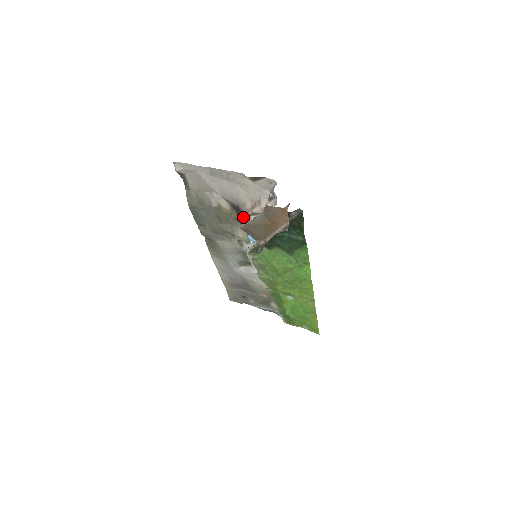
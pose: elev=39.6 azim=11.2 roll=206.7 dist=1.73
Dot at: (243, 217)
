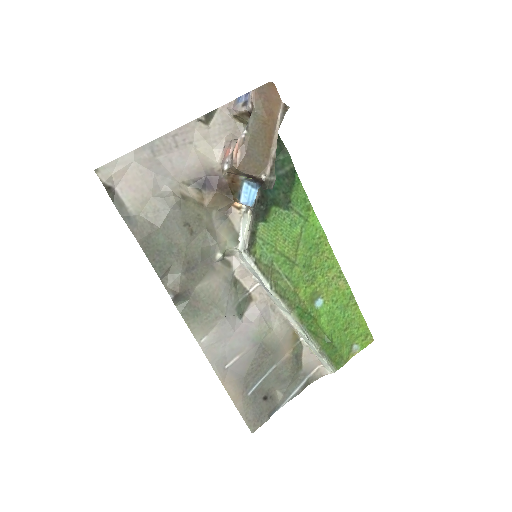
Dot at: (220, 186)
